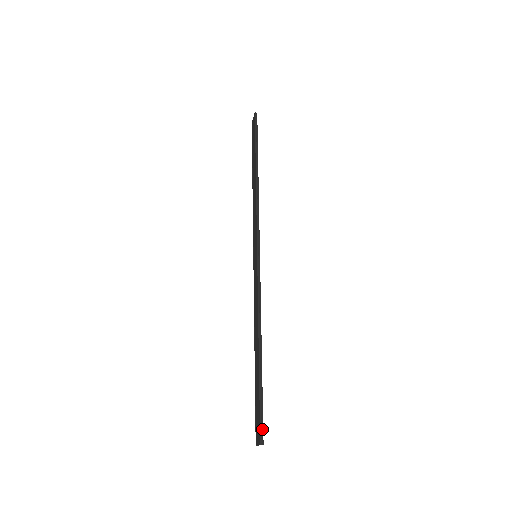
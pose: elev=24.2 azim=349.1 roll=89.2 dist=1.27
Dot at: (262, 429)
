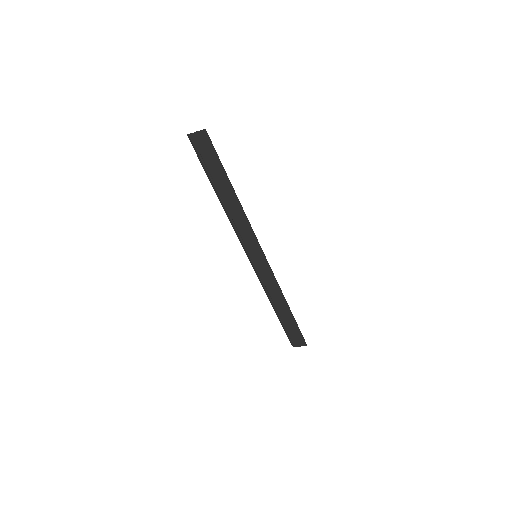
Dot at: (304, 339)
